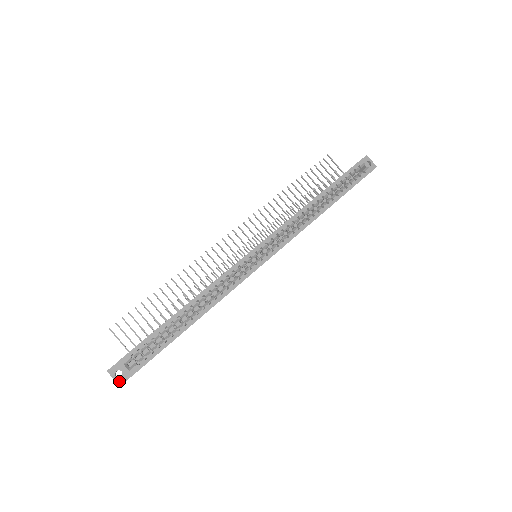
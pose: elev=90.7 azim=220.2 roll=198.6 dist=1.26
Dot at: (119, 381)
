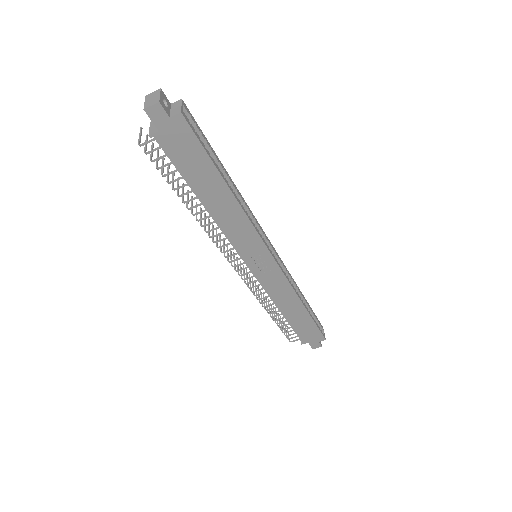
Dot at: (162, 102)
